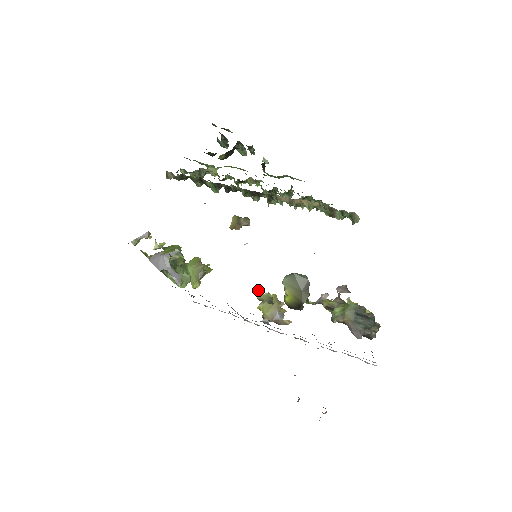
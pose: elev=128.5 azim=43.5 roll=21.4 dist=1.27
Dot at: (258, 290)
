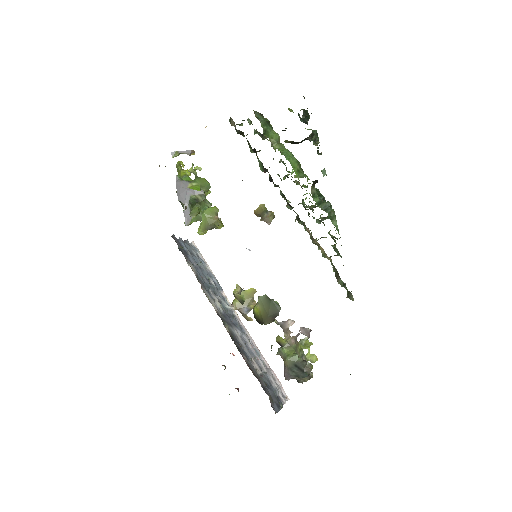
Dot at: occluded
